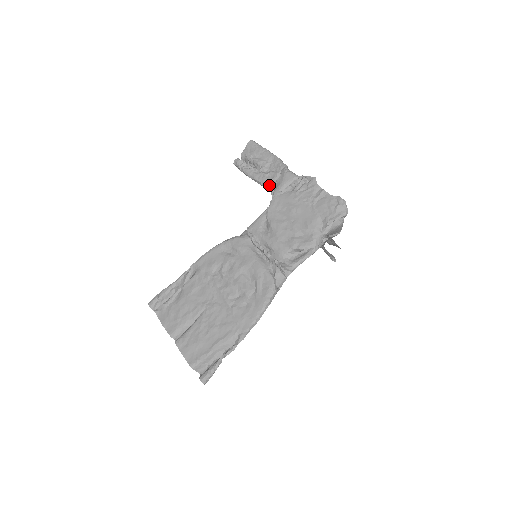
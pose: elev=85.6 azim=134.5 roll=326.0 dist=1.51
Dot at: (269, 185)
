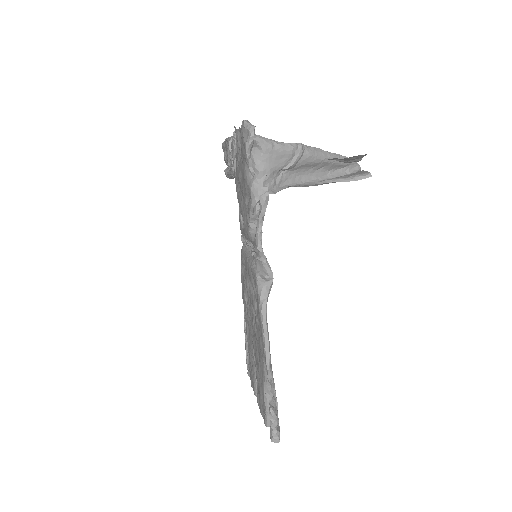
Dot at: occluded
